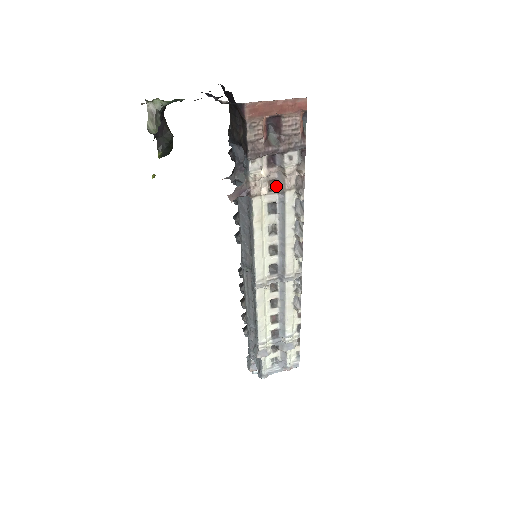
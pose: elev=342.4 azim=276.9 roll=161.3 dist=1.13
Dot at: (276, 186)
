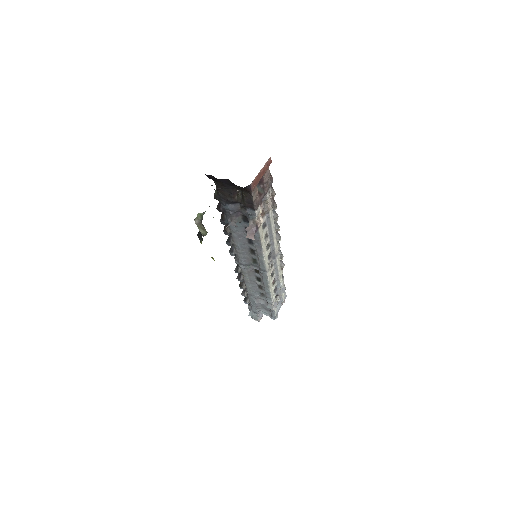
Dot at: (264, 212)
